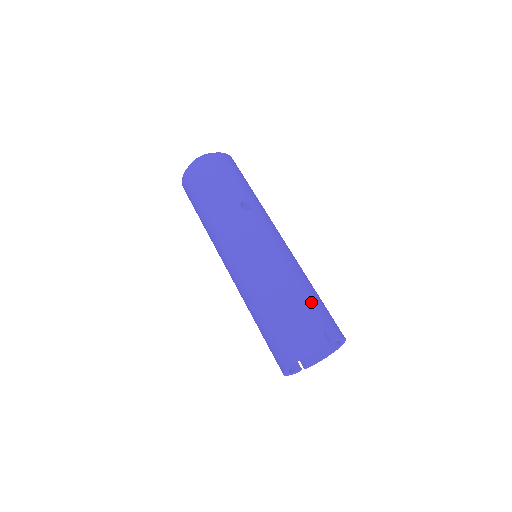
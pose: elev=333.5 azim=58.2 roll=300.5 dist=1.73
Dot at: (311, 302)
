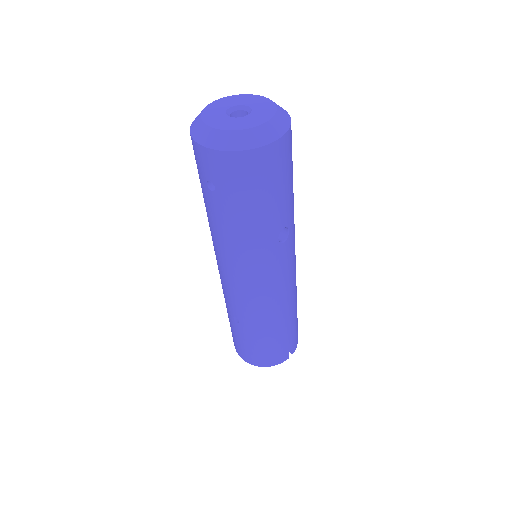
Dot at: (293, 328)
